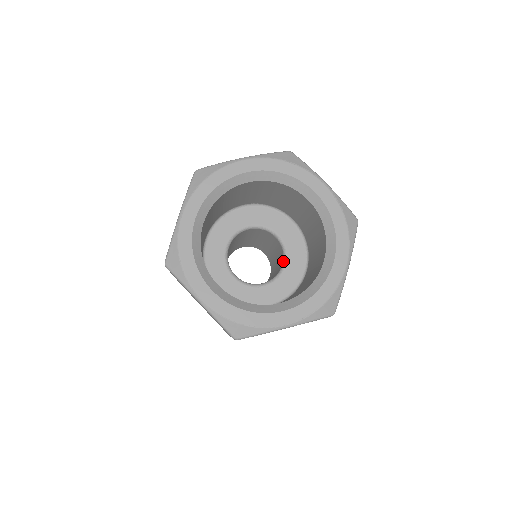
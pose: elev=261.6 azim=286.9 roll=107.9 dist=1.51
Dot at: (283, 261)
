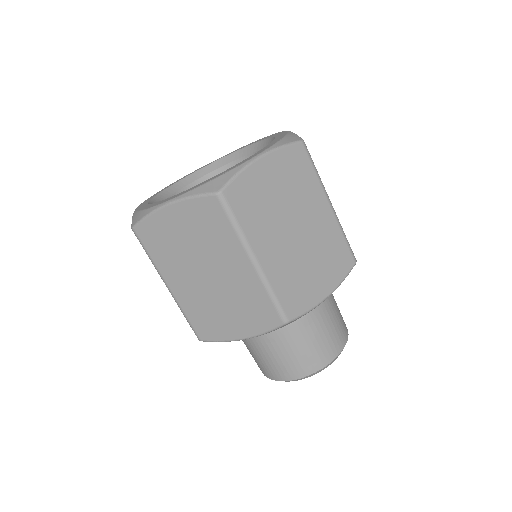
Dot at: occluded
